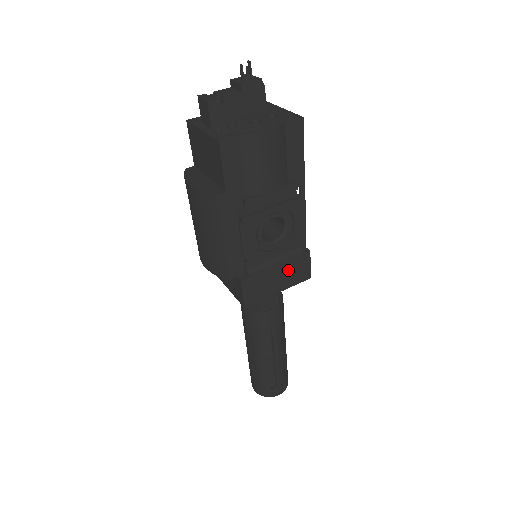
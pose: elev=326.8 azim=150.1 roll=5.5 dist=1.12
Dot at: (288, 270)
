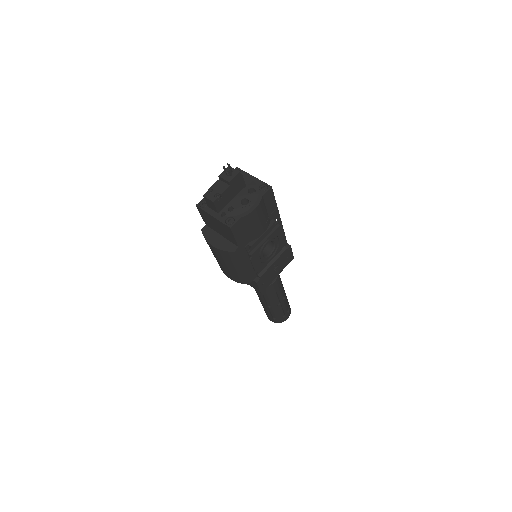
Dot at: (281, 262)
